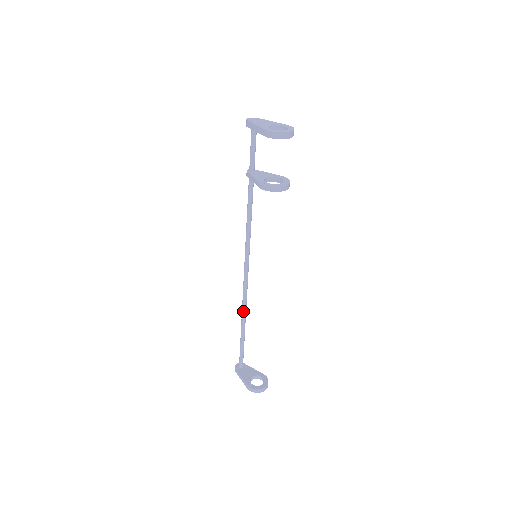
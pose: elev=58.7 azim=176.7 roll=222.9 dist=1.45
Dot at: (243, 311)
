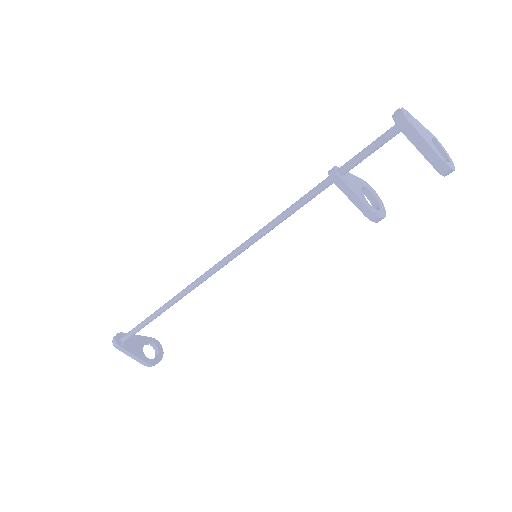
Dot at: occluded
